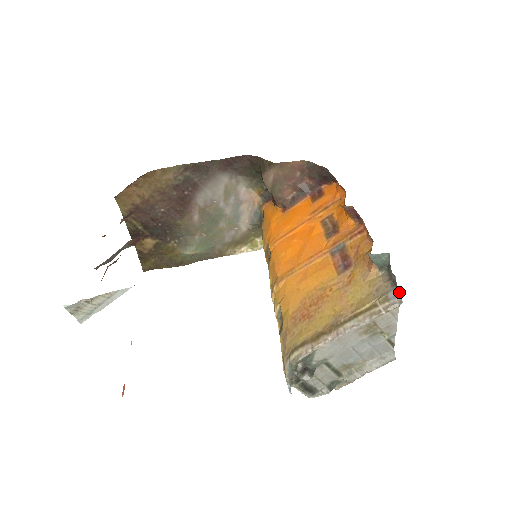
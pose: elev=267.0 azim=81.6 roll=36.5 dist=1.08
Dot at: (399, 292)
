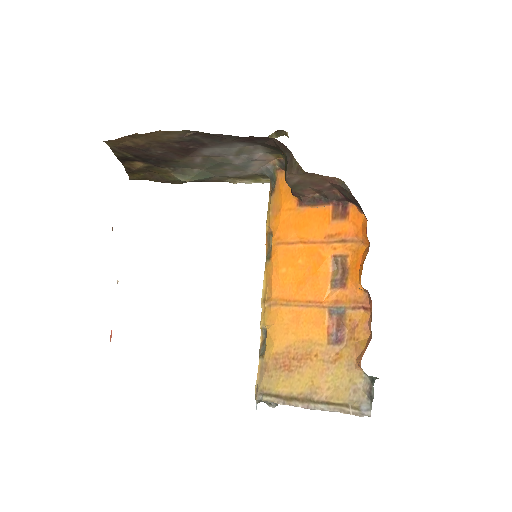
Dot at: (371, 409)
